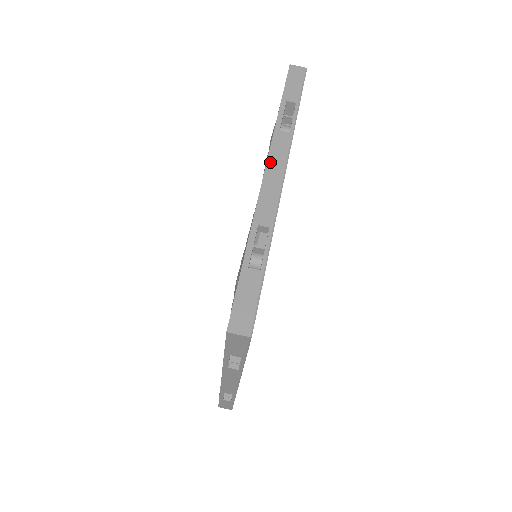
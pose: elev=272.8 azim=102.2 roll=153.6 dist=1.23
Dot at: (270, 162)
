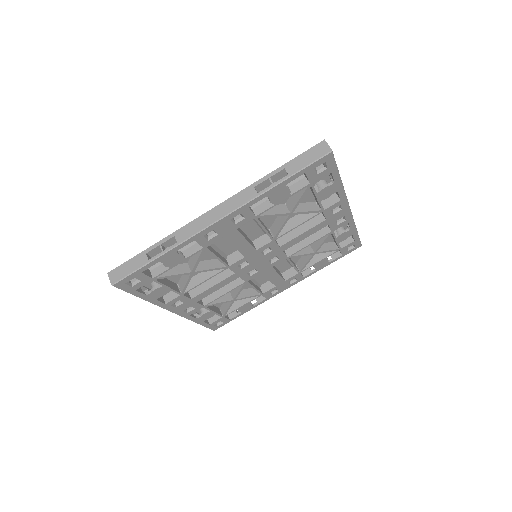
Dot at: (223, 204)
